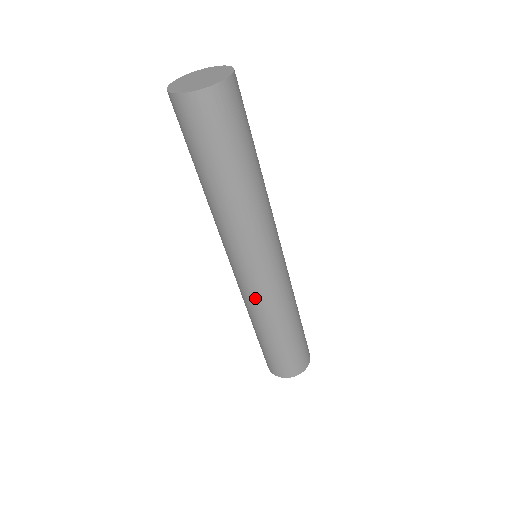
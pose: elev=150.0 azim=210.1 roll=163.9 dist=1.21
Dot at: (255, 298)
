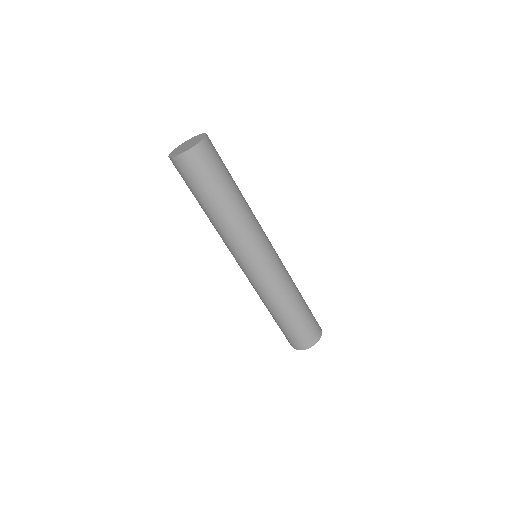
Dot at: (256, 286)
